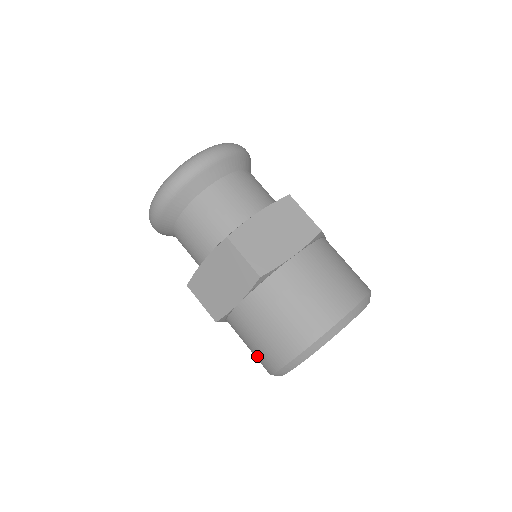
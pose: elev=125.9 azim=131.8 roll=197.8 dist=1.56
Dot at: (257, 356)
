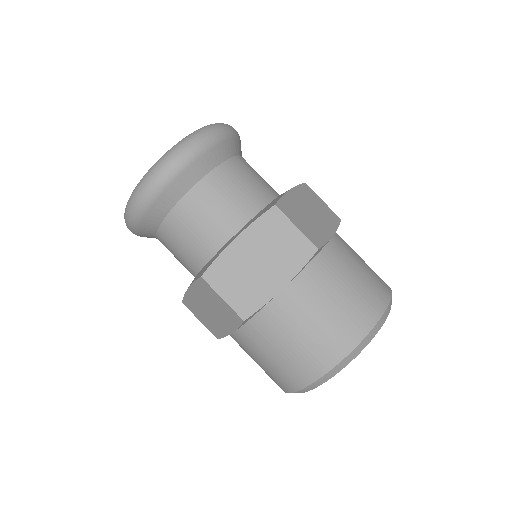
Dot at: occluded
